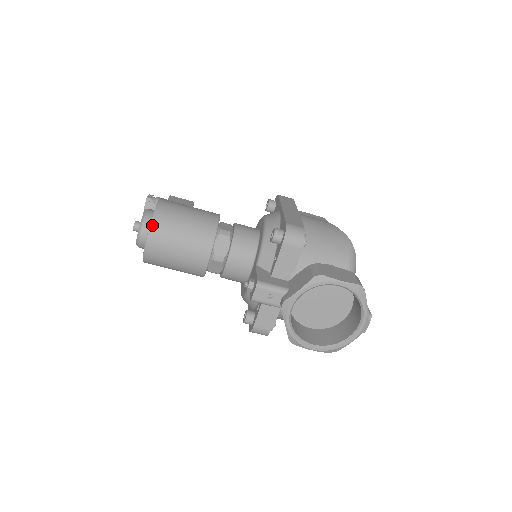
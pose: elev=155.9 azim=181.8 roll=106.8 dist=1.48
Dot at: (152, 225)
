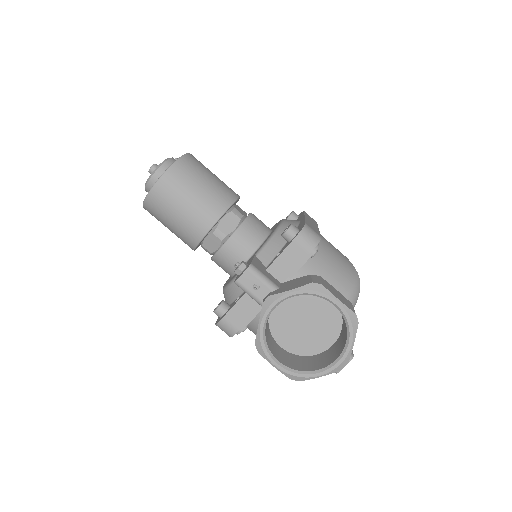
Dot at: (171, 168)
